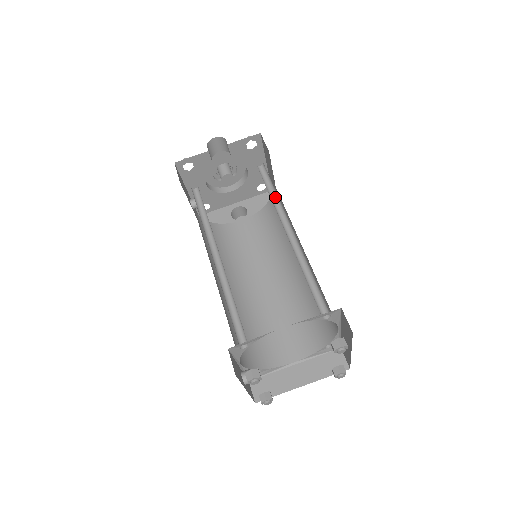
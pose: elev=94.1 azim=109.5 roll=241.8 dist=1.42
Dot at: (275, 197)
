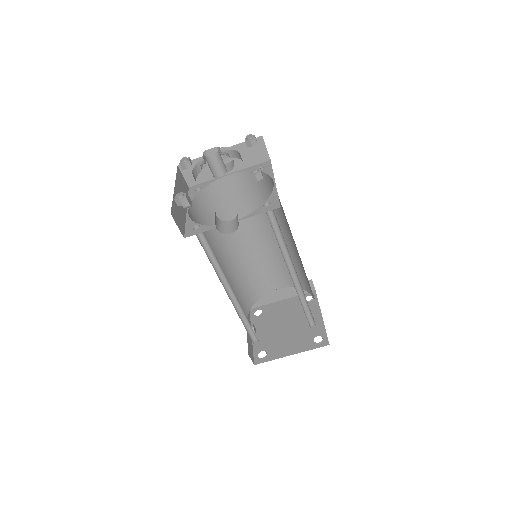
Dot at: (281, 239)
